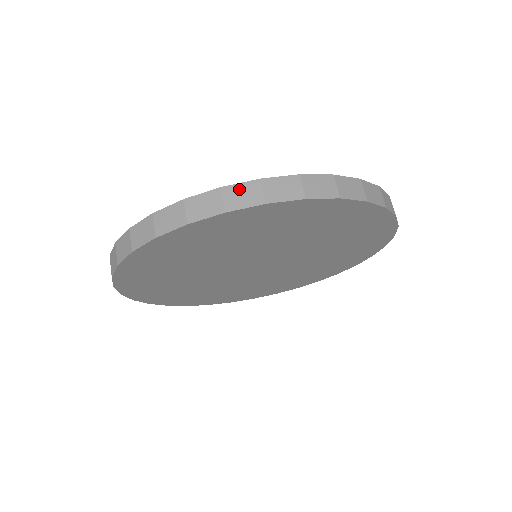
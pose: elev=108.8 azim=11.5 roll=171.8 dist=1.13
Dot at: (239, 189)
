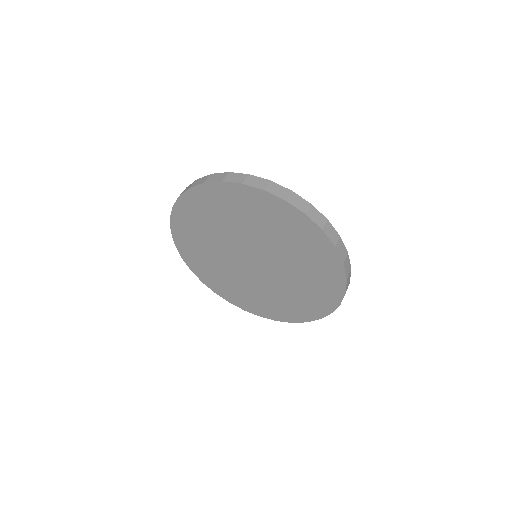
Dot at: (236, 175)
